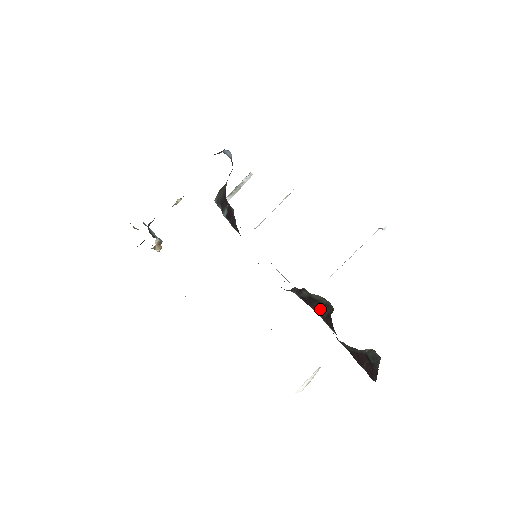
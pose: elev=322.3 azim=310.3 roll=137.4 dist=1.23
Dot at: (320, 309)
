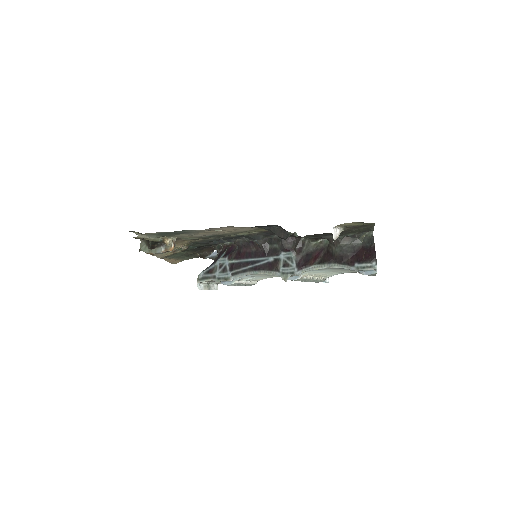
Dot at: (316, 258)
